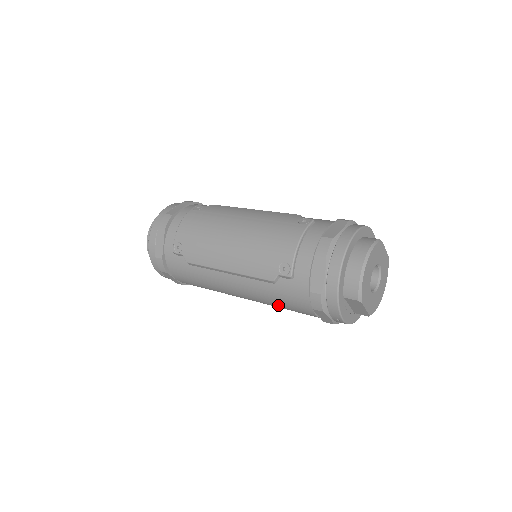
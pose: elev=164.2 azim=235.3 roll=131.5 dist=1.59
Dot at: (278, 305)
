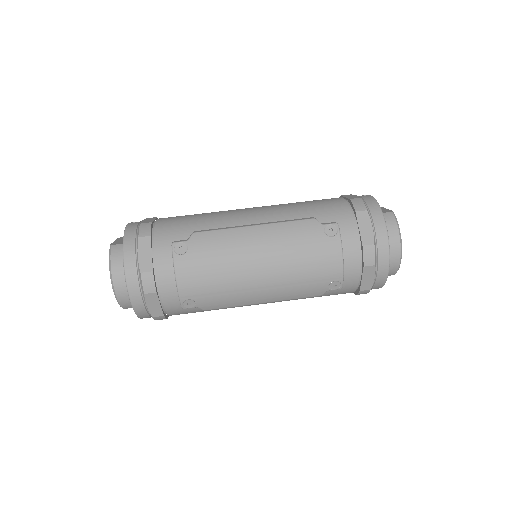
Dot at: occluded
